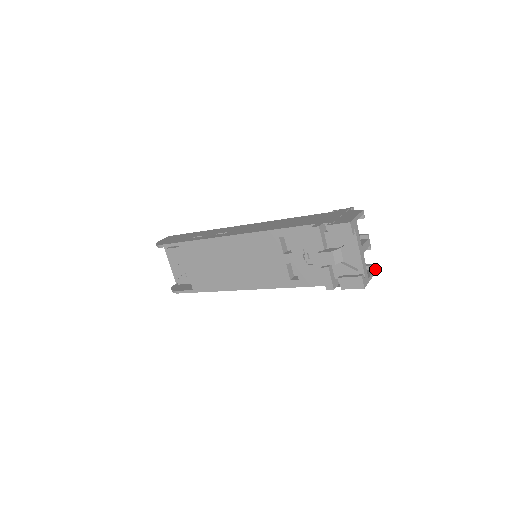
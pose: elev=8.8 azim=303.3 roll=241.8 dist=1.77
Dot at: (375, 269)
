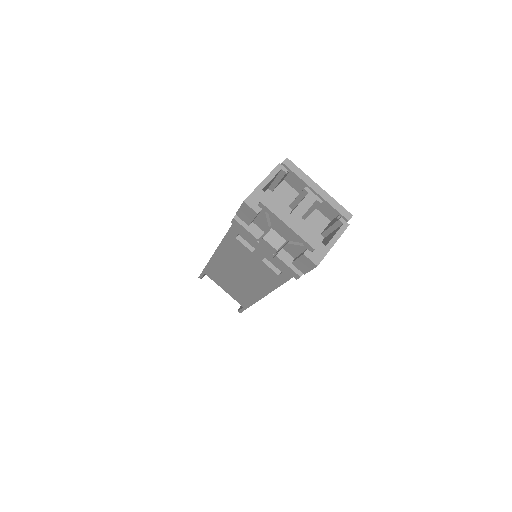
Dot at: (345, 223)
